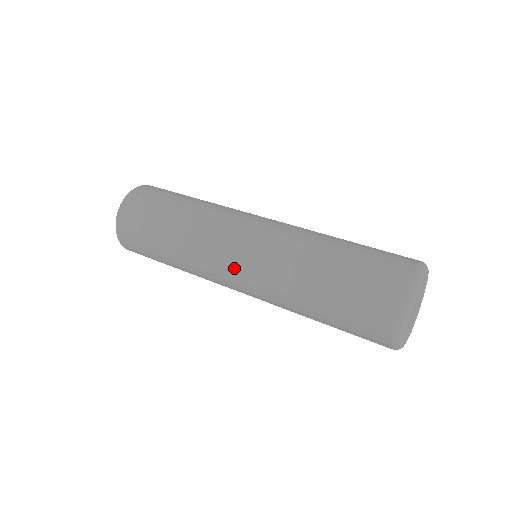
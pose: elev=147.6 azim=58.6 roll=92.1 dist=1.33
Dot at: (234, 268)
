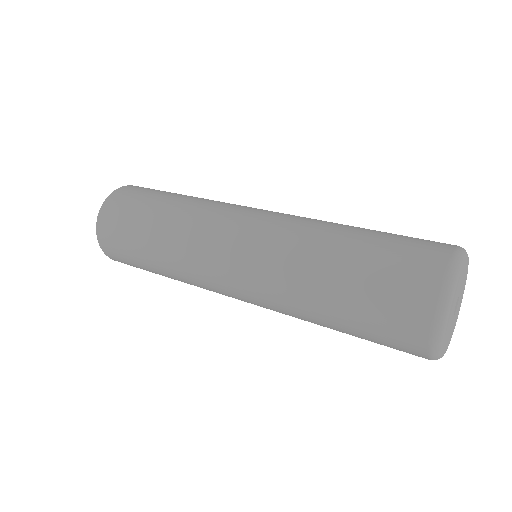
Dot at: (235, 236)
